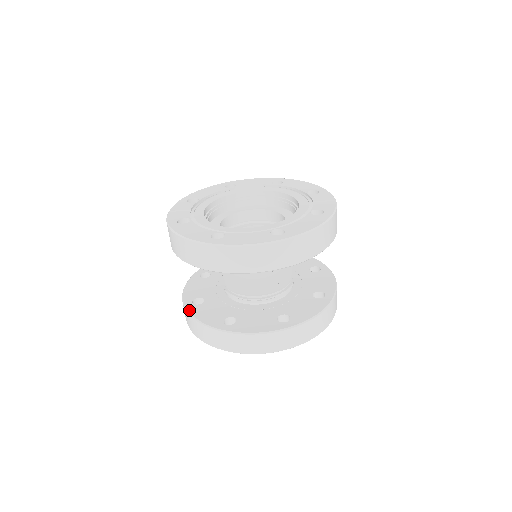
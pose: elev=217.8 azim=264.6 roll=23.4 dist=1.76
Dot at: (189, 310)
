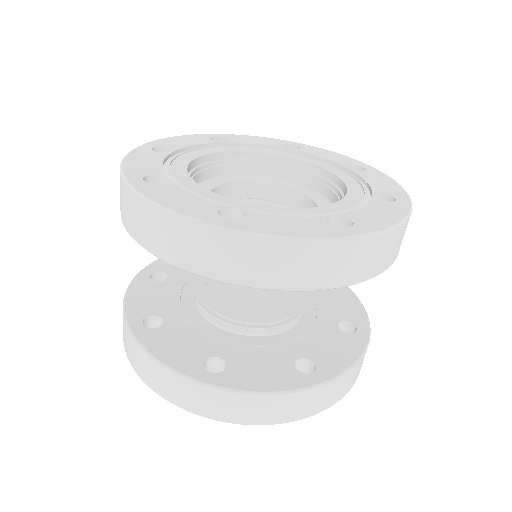
Dot at: (138, 338)
